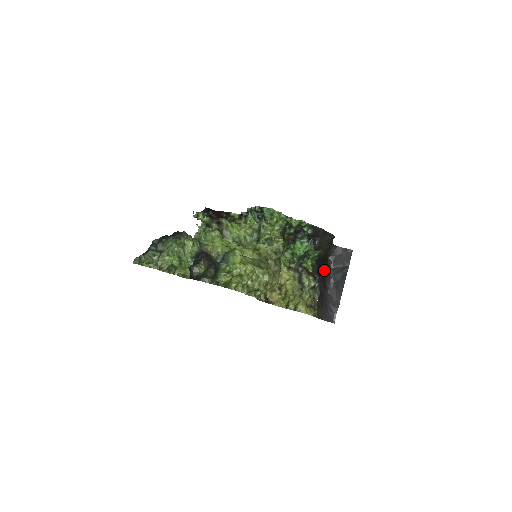
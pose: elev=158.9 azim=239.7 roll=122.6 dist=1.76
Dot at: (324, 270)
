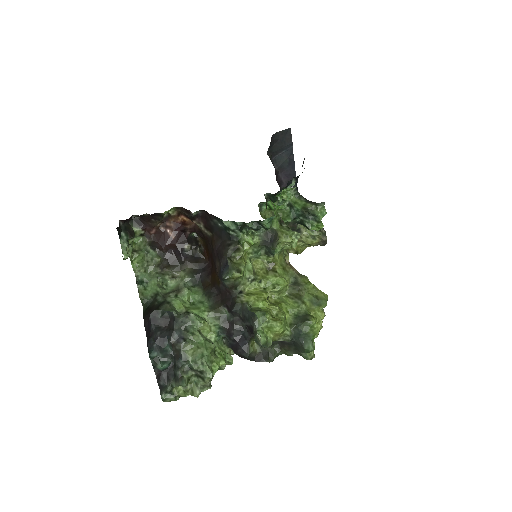
Dot at: occluded
